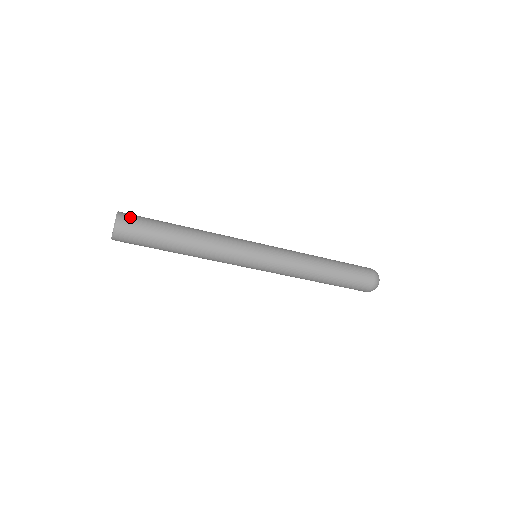
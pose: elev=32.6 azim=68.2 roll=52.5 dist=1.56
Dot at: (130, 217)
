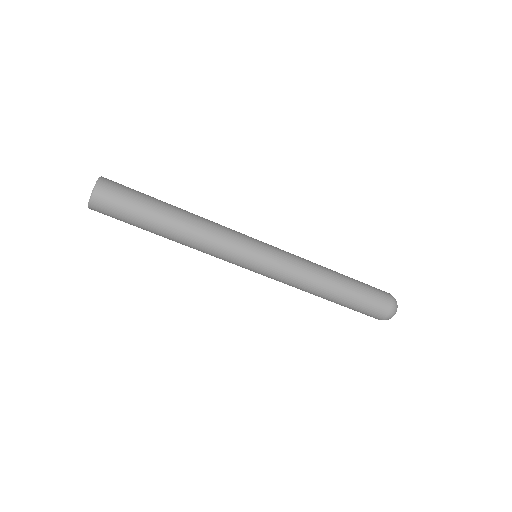
Dot at: occluded
